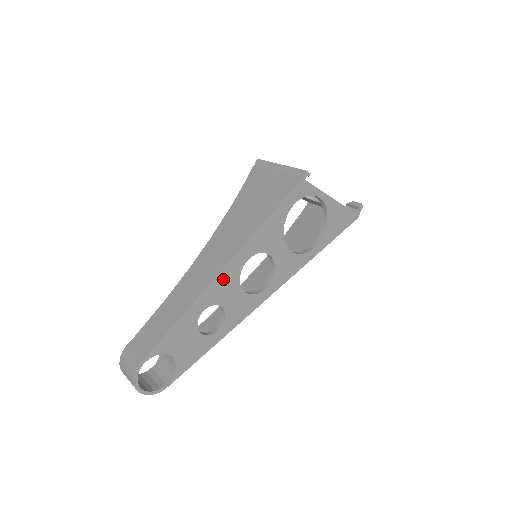
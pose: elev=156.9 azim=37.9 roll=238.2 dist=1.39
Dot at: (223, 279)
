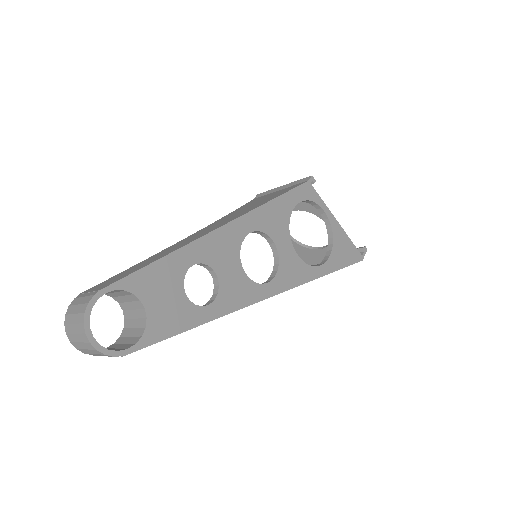
Dot at: (222, 238)
